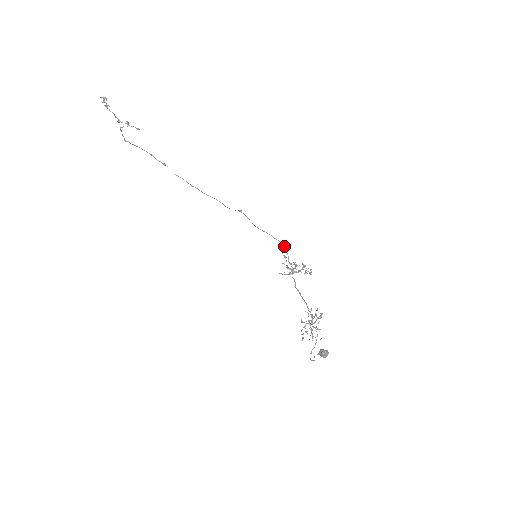
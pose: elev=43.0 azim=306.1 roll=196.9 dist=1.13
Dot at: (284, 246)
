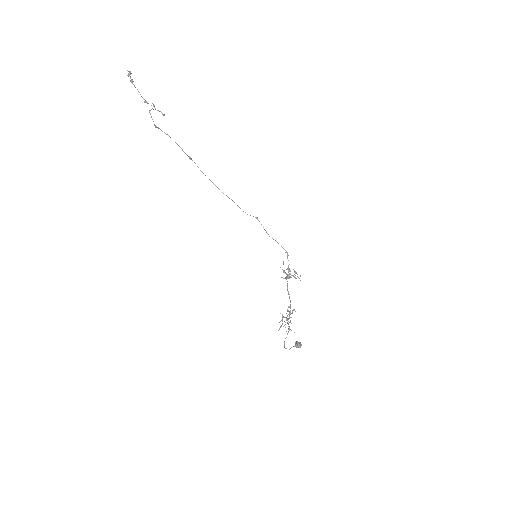
Dot at: (288, 255)
